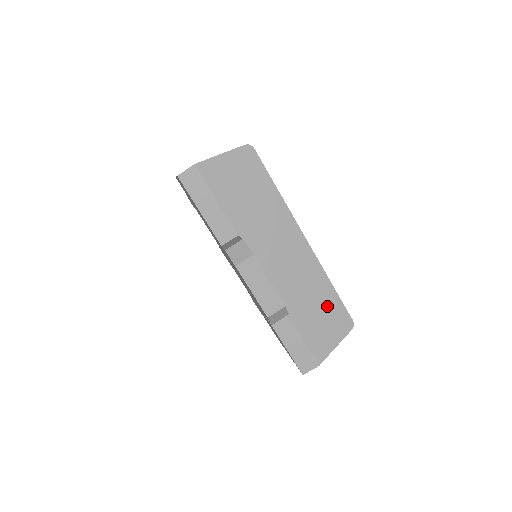
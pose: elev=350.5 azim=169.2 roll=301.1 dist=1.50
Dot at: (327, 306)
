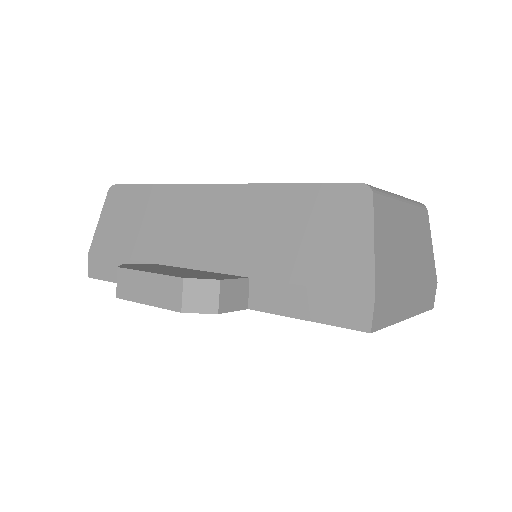
Dot at: (304, 212)
